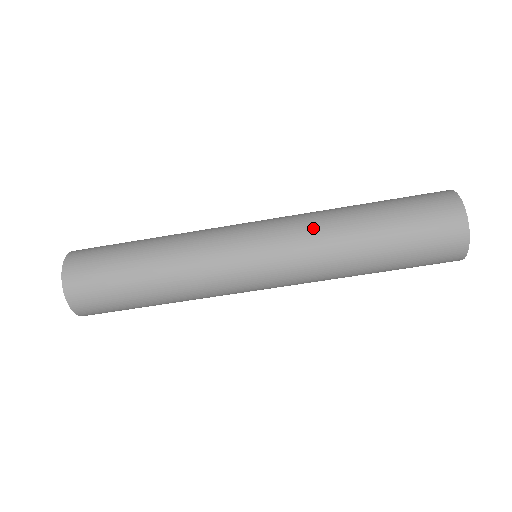
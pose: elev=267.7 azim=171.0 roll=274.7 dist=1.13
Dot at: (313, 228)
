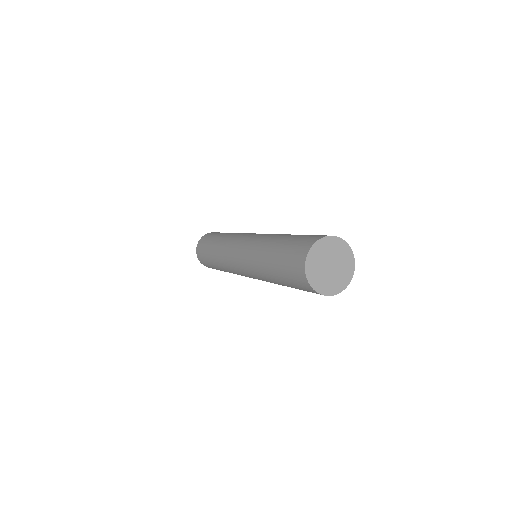
Dot at: (258, 276)
